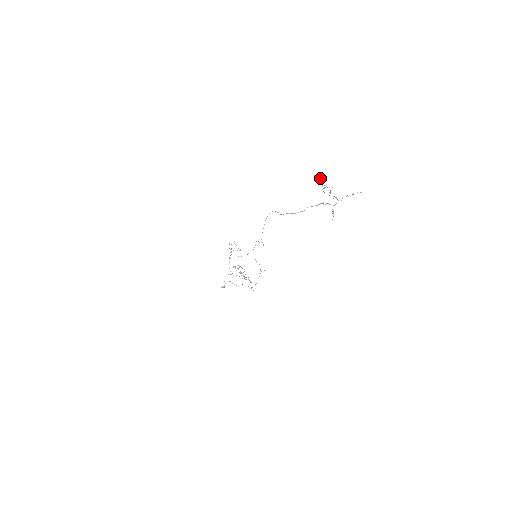
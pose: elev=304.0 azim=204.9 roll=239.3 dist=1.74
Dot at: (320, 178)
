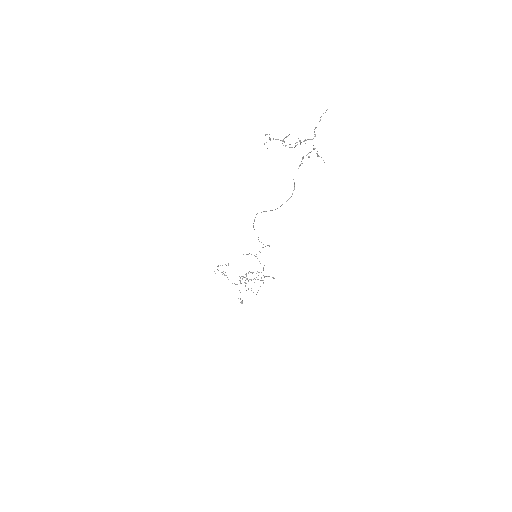
Dot at: occluded
